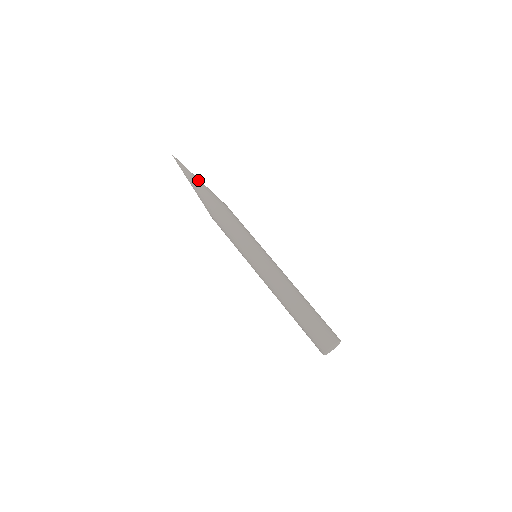
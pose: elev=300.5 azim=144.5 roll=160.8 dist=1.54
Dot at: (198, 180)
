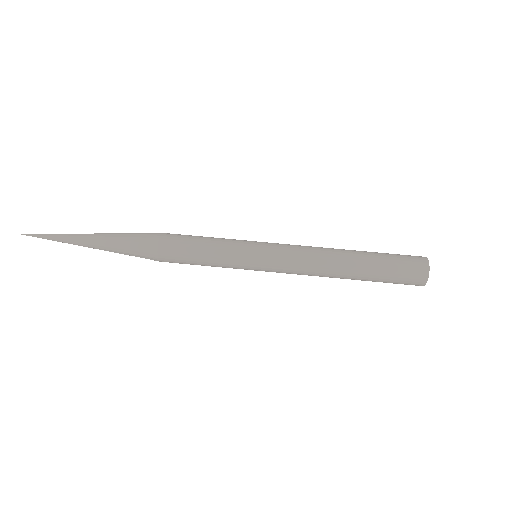
Dot at: (94, 238)
